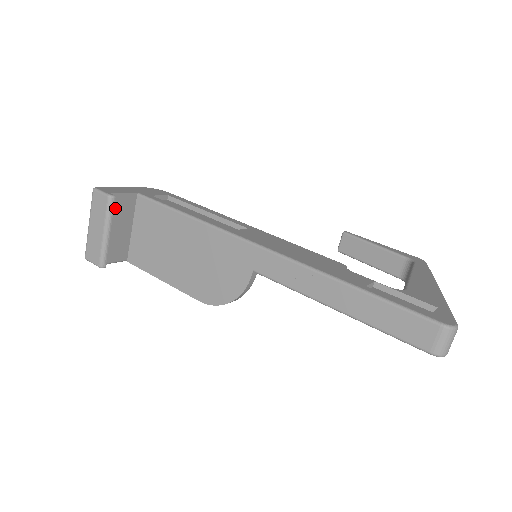
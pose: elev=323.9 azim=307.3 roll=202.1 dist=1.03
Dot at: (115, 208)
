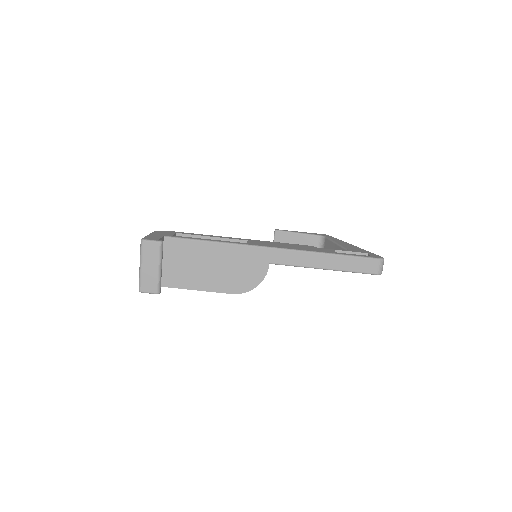
Dot at: occluded
